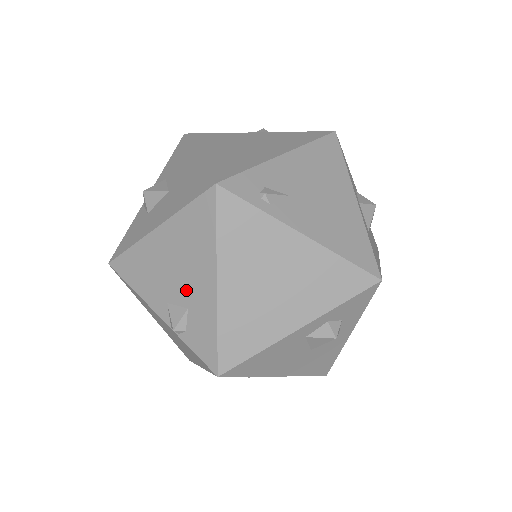
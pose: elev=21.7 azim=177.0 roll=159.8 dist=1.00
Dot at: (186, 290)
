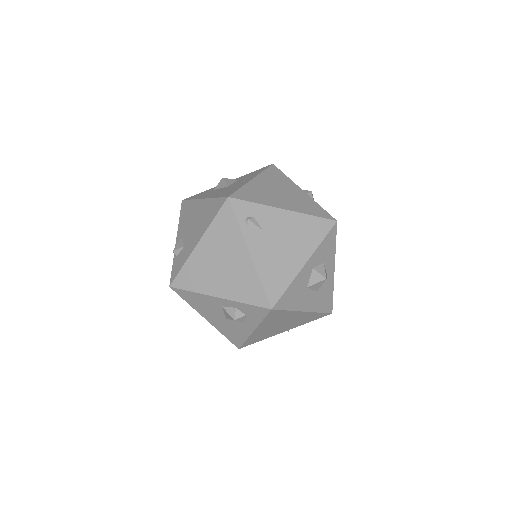
Dot at: (190, 237)
